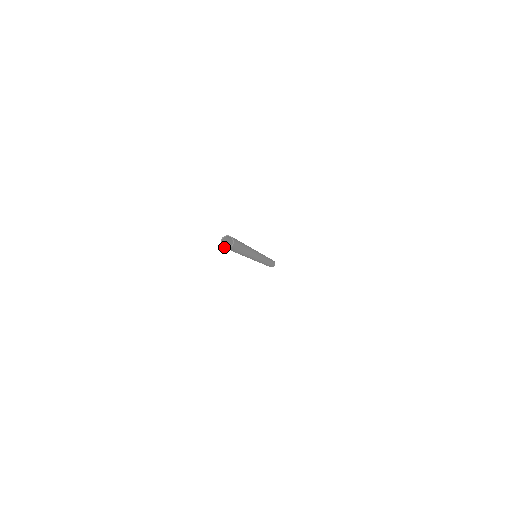
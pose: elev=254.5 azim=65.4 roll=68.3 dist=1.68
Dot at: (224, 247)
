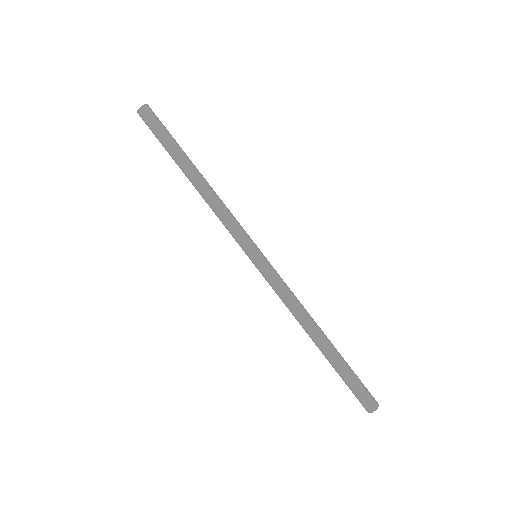
Dot at: (138, 109)
